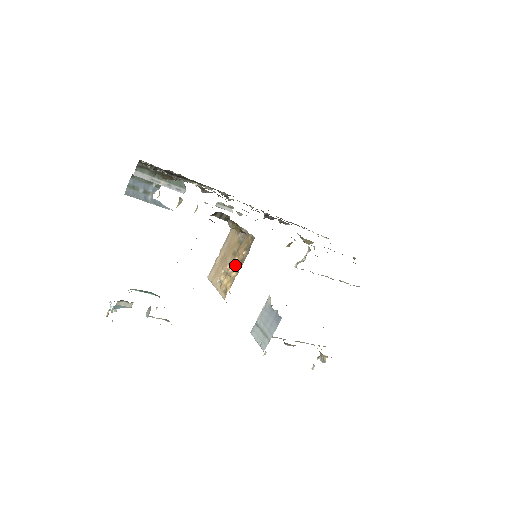
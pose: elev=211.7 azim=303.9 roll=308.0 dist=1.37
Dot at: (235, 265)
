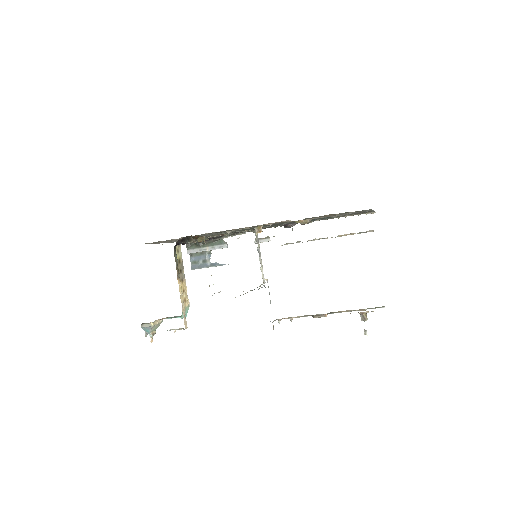
Dot at: occluded
